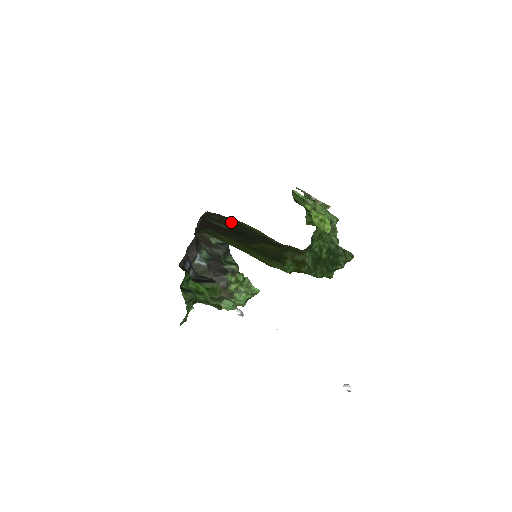
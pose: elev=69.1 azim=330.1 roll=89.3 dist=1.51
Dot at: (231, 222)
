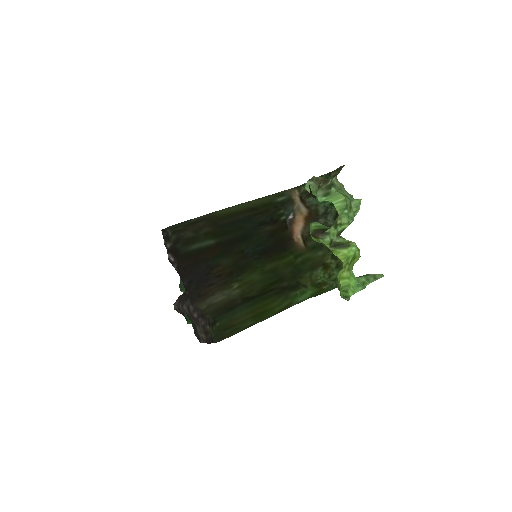
Dot at: (208, 223)
